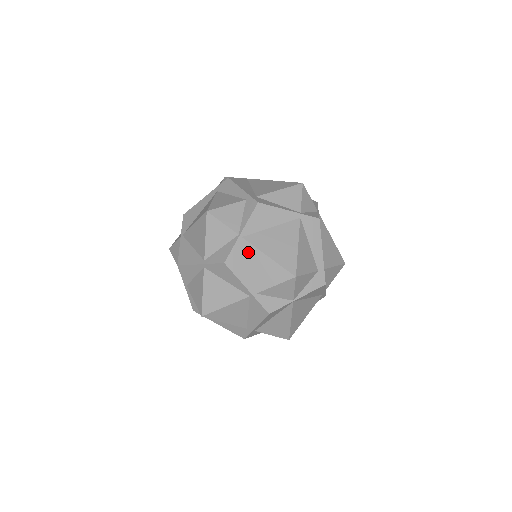
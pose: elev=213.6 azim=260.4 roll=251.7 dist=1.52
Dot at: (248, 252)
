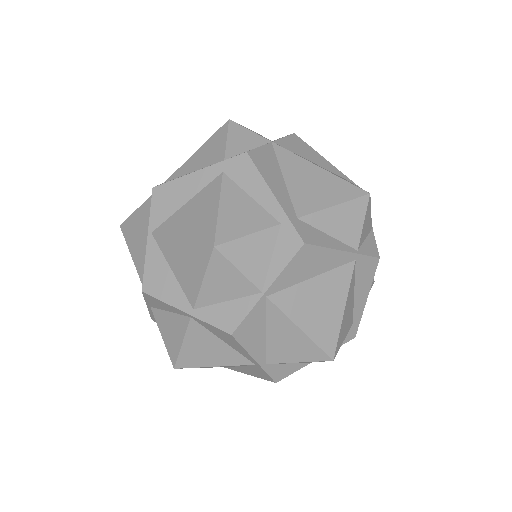
Dot at: (270, 317)
